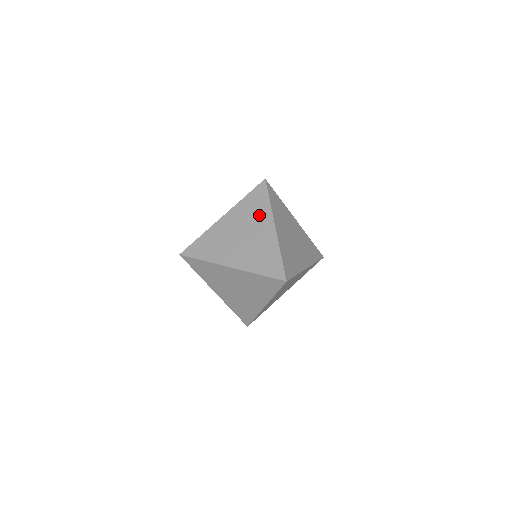
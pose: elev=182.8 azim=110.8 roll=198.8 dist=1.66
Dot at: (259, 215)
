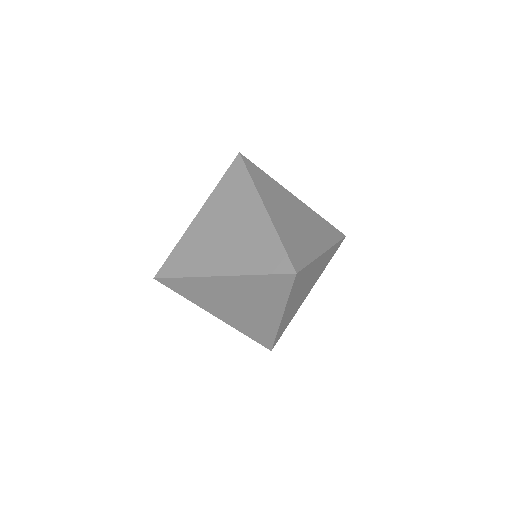
Dot at: (241, 199)
